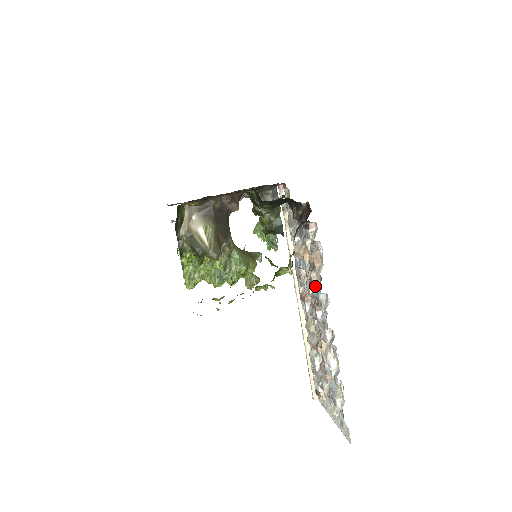
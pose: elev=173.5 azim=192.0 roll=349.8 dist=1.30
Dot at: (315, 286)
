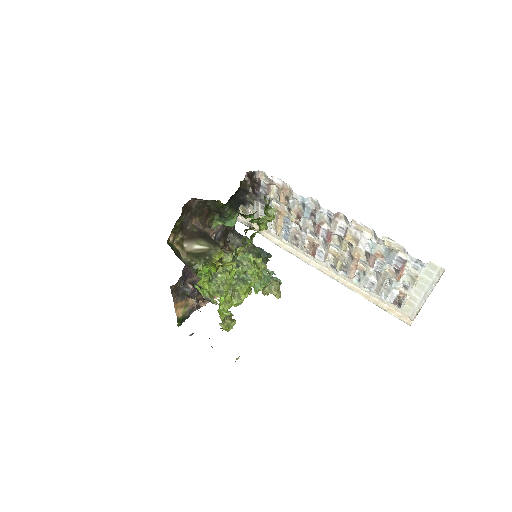
Dot at: (303, 212)
